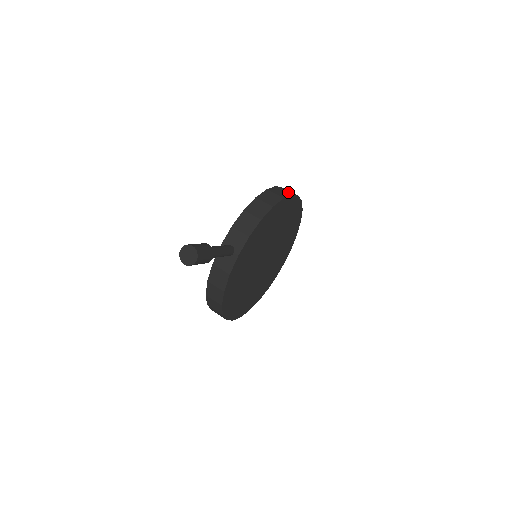
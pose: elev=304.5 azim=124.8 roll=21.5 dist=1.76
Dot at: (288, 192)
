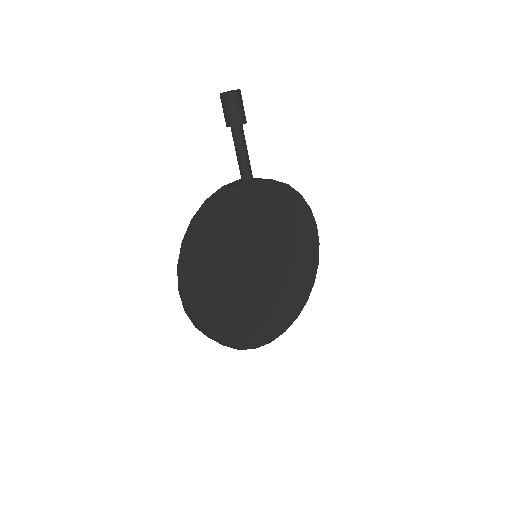
Dot at: occluded
